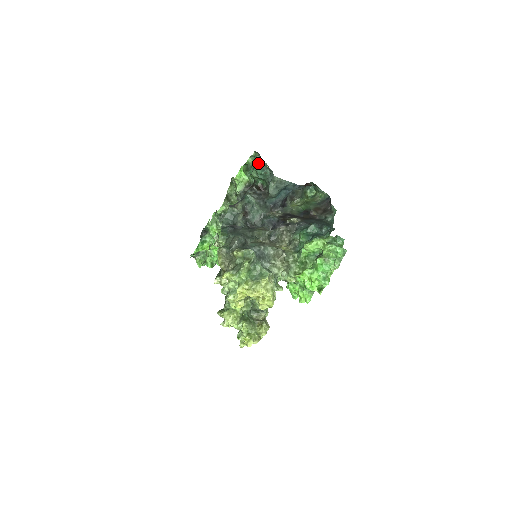
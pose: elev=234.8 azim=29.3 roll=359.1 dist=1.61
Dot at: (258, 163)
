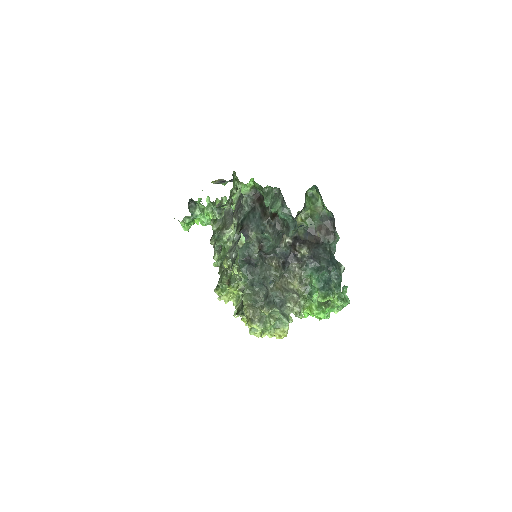
Dot at: (279, 201)
